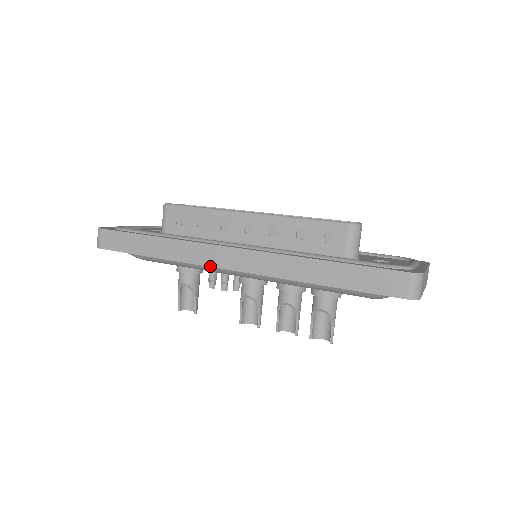
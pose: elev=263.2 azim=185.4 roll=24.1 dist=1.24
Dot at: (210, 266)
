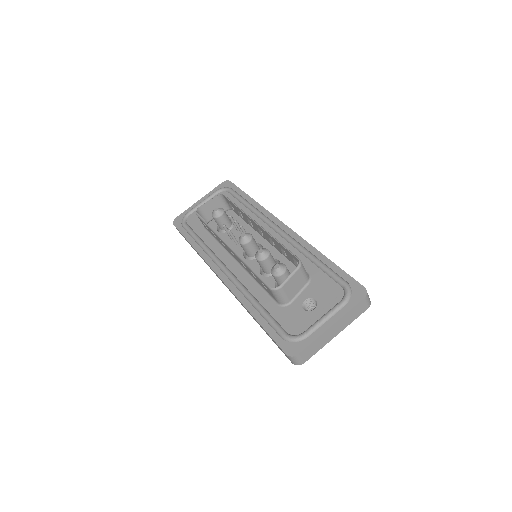
Dot at: occluded
